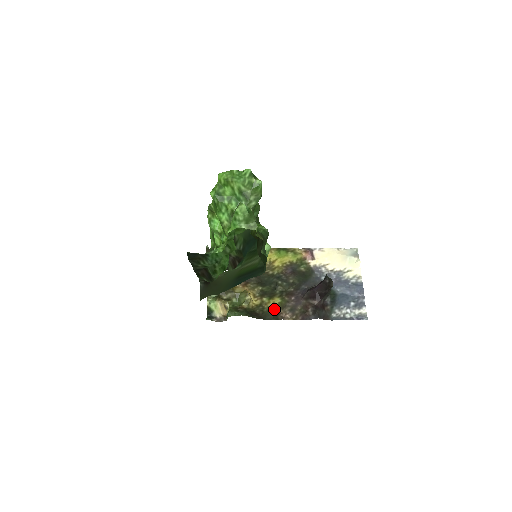
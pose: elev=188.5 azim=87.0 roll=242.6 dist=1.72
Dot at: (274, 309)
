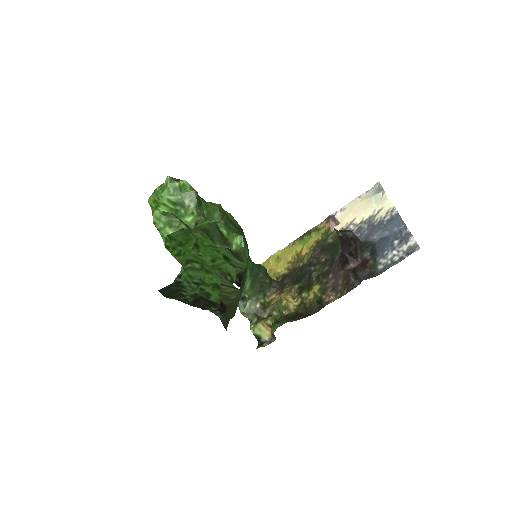
Dot at: (316, 299)
